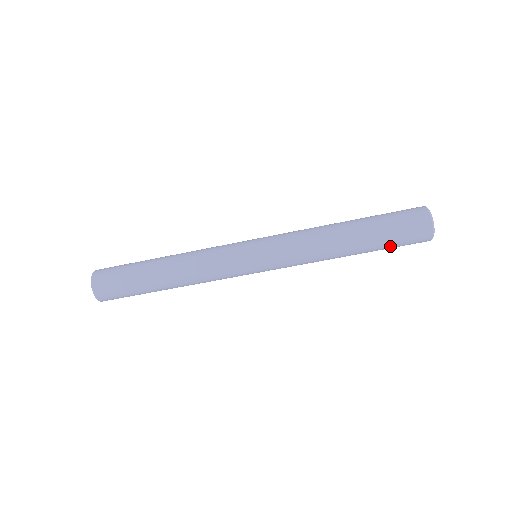
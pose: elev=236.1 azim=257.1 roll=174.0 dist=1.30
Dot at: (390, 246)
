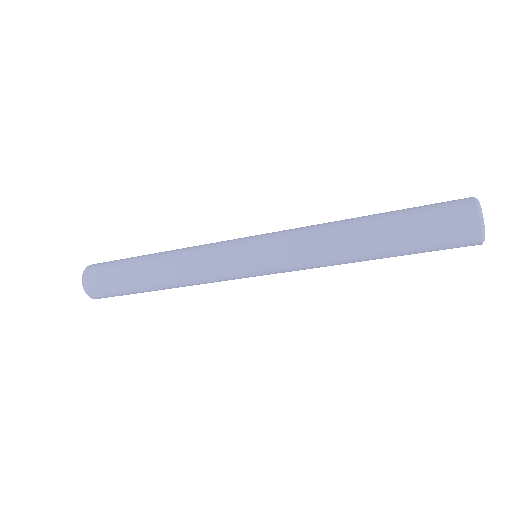
Dot at: (422, 252)
